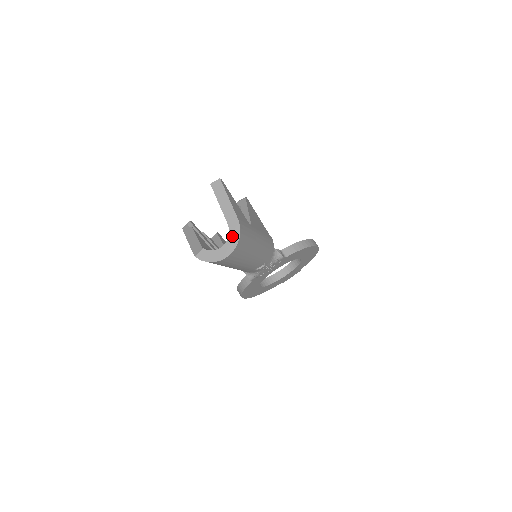
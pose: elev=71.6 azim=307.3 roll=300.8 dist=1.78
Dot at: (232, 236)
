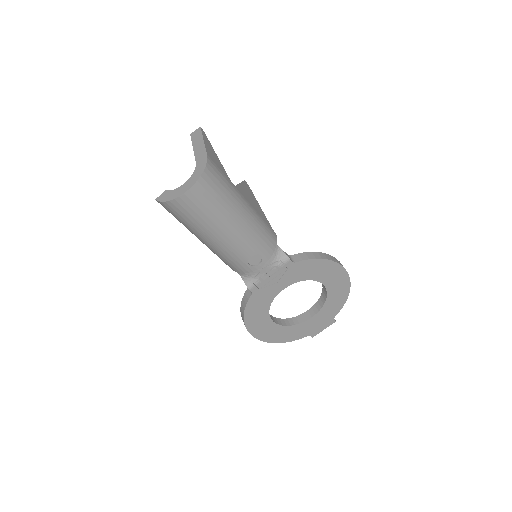
Dot at: (197, 171)
